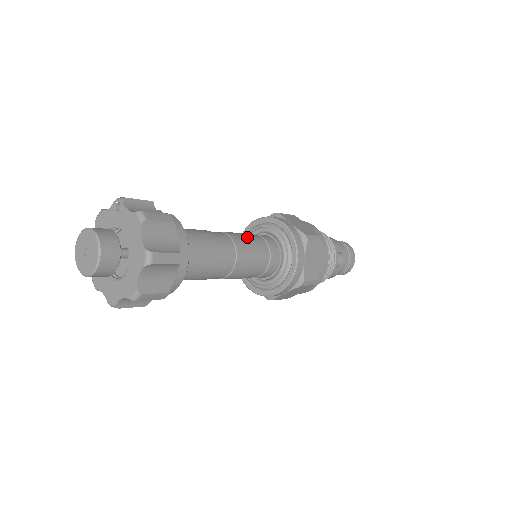
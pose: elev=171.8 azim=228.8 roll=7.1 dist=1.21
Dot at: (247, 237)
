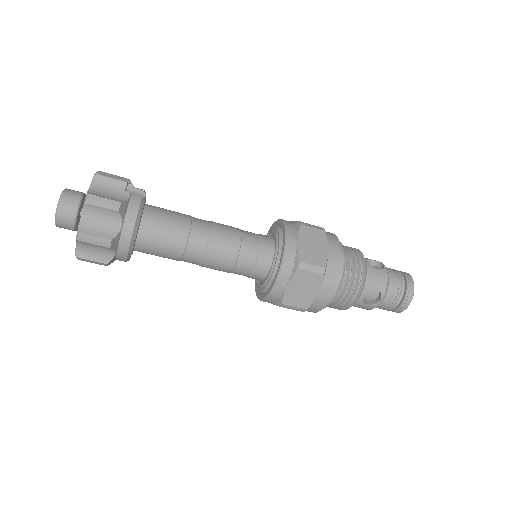
Dot at: (235, 238)
